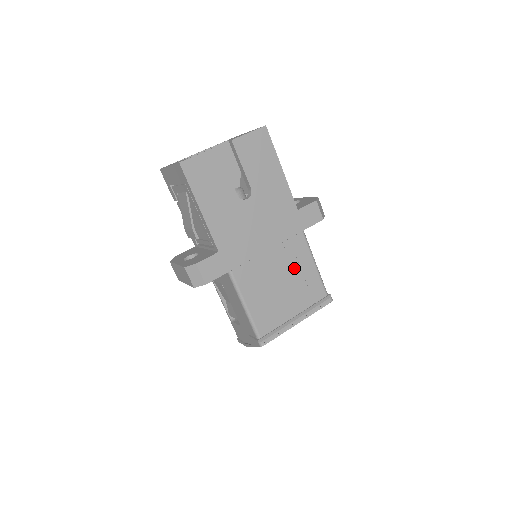
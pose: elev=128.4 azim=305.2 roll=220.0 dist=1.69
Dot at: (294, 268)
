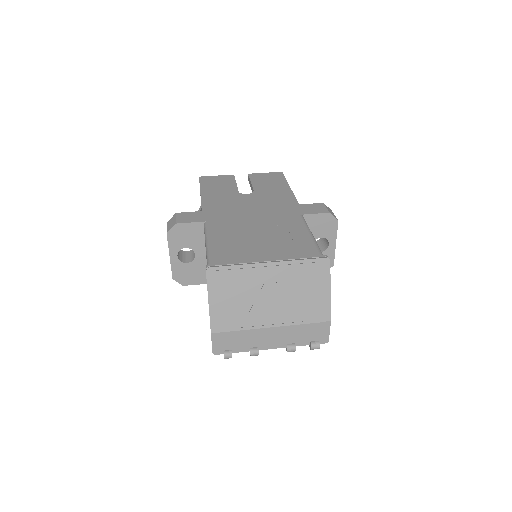
Dot at: (281, 232)
